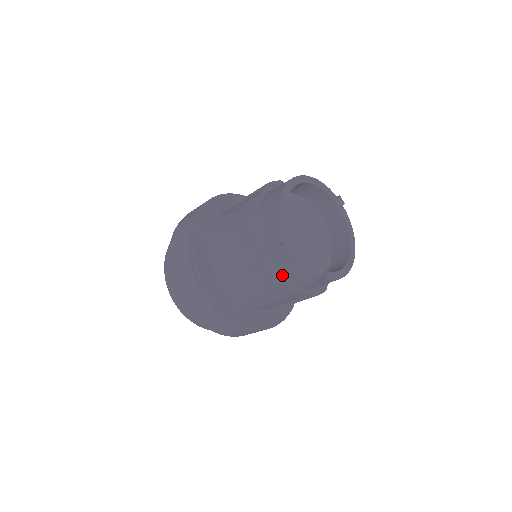
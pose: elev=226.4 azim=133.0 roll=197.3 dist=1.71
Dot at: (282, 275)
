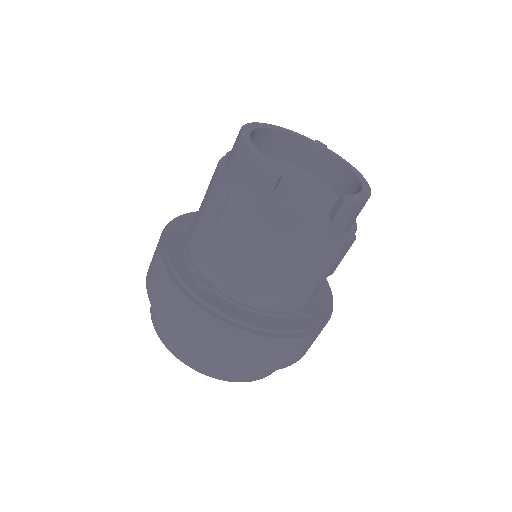
Dot at: (286, 224)
